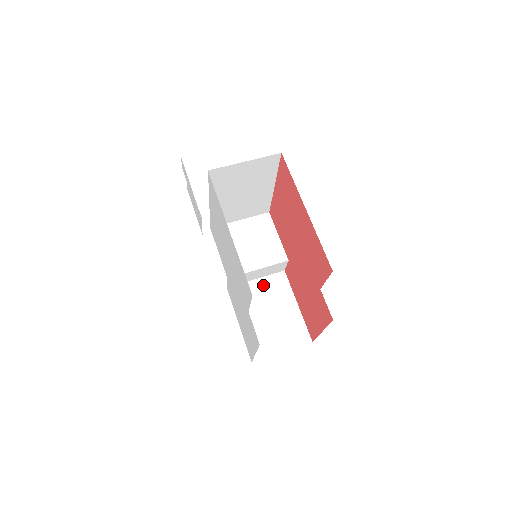
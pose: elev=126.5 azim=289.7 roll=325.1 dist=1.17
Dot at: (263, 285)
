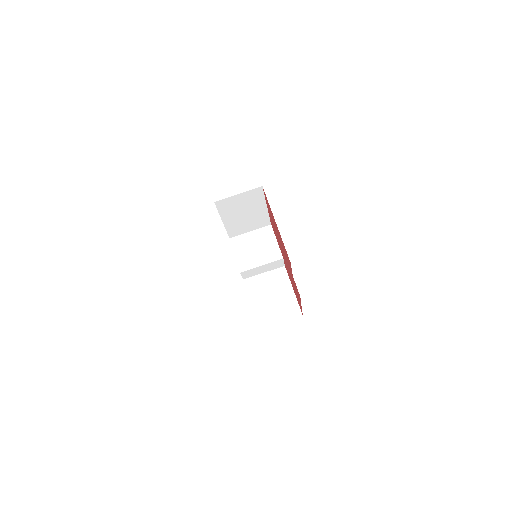
Dot at: (269, 277)
